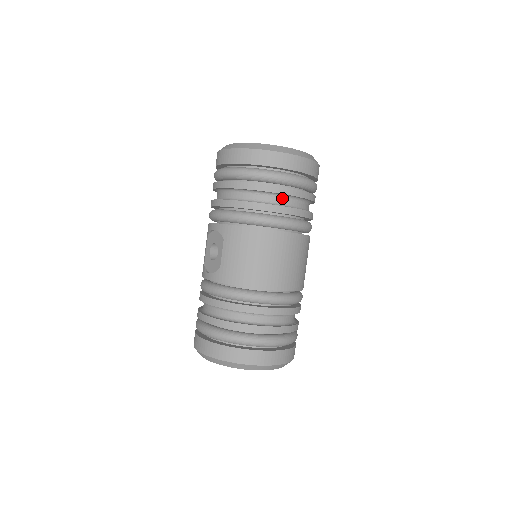
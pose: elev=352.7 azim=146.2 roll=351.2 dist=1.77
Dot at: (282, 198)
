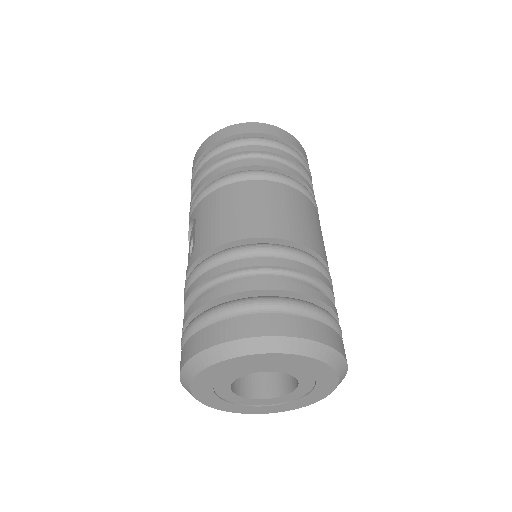
Dot at: (255, 159)
